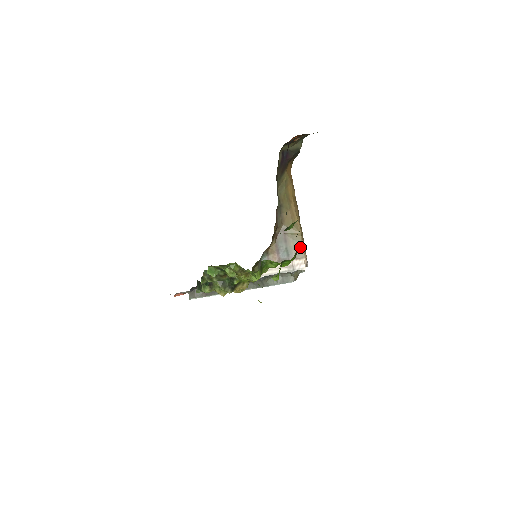
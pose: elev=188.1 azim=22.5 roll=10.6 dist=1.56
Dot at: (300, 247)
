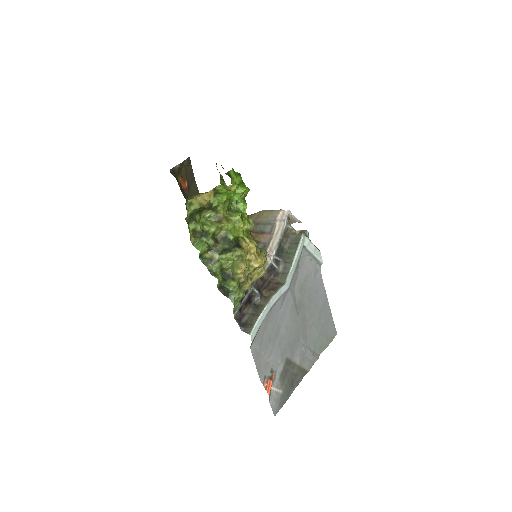
Dot at: (270, 212)
